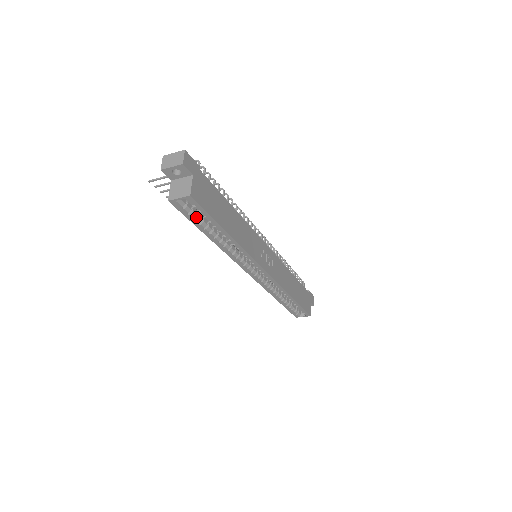
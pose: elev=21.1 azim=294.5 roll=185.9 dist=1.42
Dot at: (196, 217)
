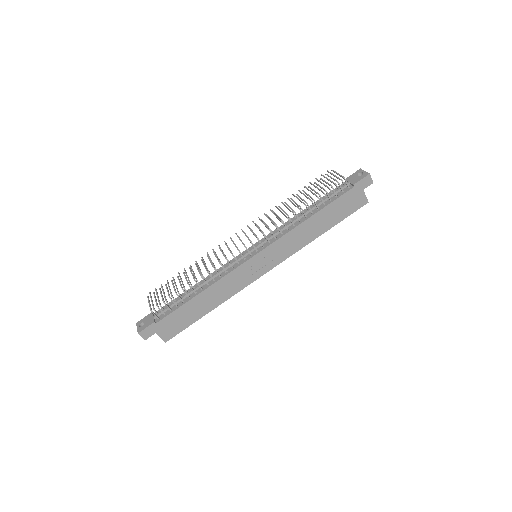
Dot at: occluded
